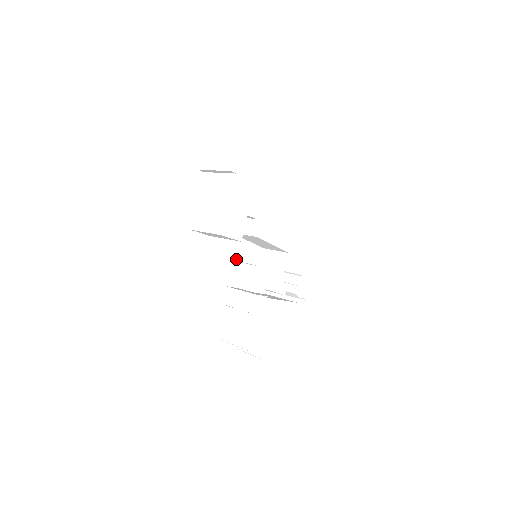
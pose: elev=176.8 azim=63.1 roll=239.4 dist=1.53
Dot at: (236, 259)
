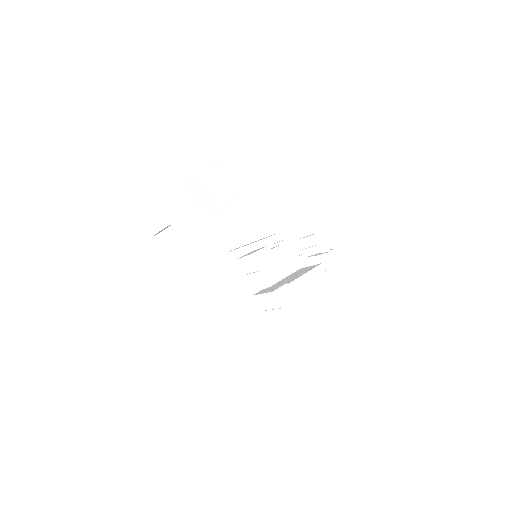
Dot at: (242, 271)
